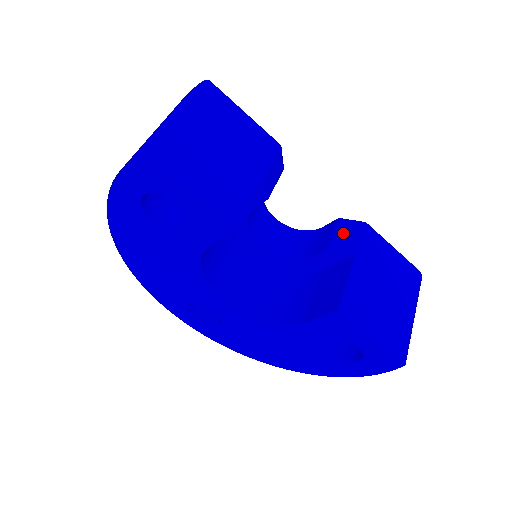
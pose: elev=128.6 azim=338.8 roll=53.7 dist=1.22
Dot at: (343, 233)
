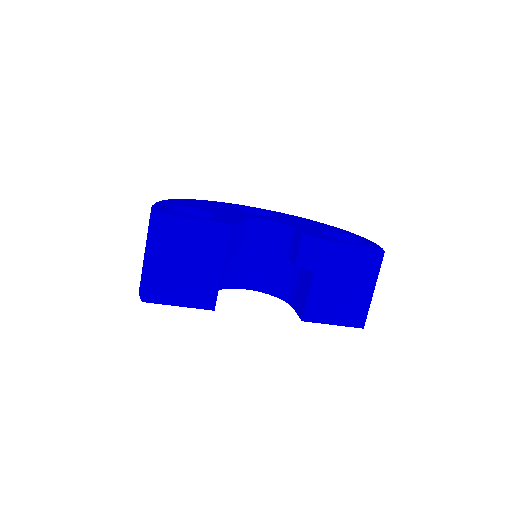
Dot at: (305, 251)
